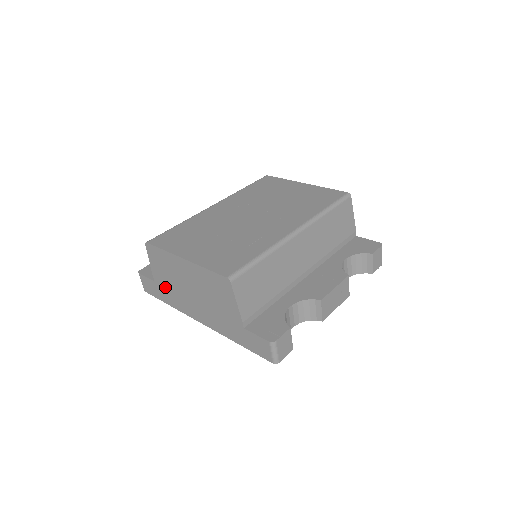
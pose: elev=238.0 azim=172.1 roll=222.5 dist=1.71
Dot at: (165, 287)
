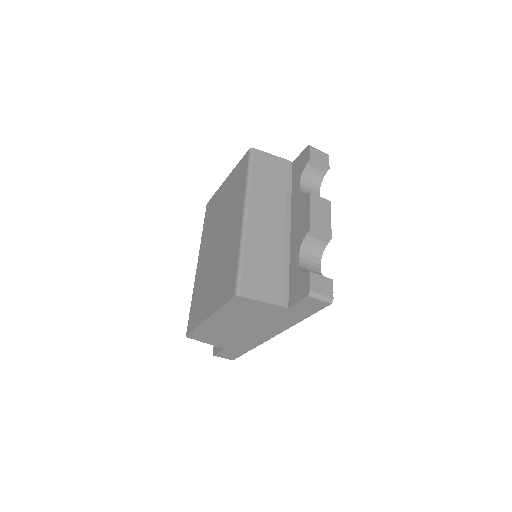
Dot at: (232, 344)
